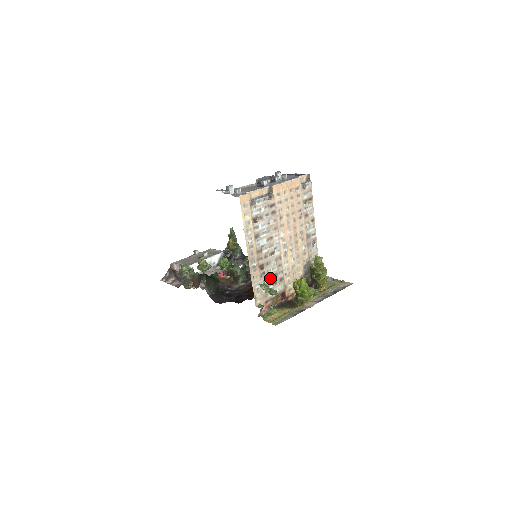
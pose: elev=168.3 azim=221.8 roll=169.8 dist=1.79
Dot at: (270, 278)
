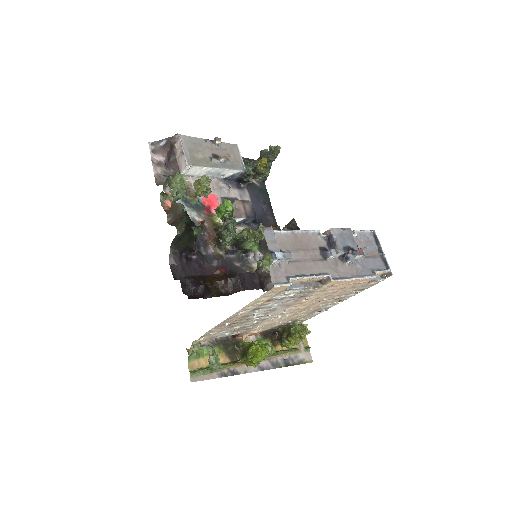
Dot at: (234, 329)
